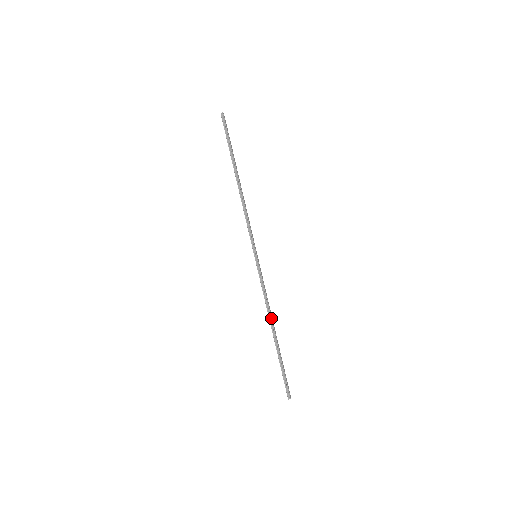
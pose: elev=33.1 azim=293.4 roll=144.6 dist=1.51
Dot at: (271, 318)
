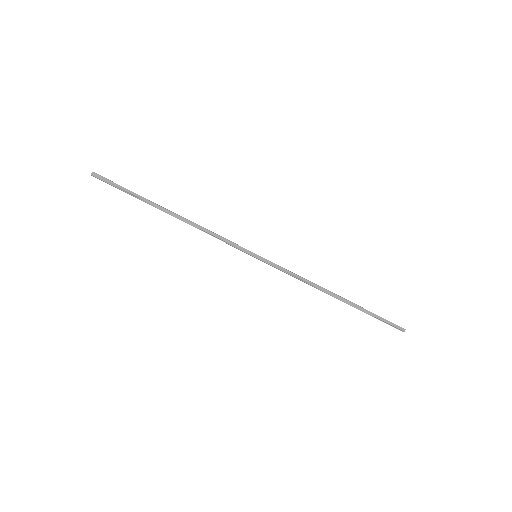
Dot at: (322, 290)
